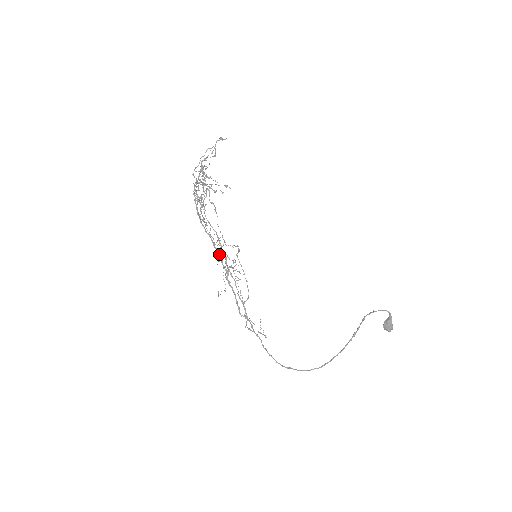
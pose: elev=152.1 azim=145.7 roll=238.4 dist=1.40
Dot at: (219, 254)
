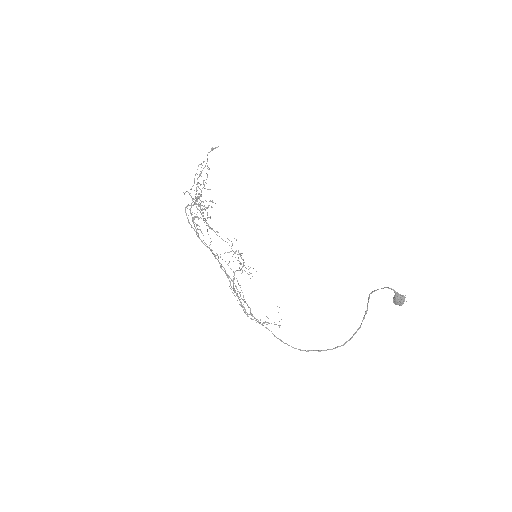
Dot at: occluded
